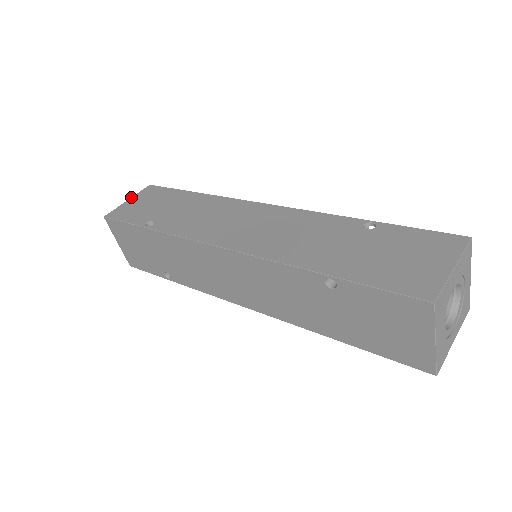
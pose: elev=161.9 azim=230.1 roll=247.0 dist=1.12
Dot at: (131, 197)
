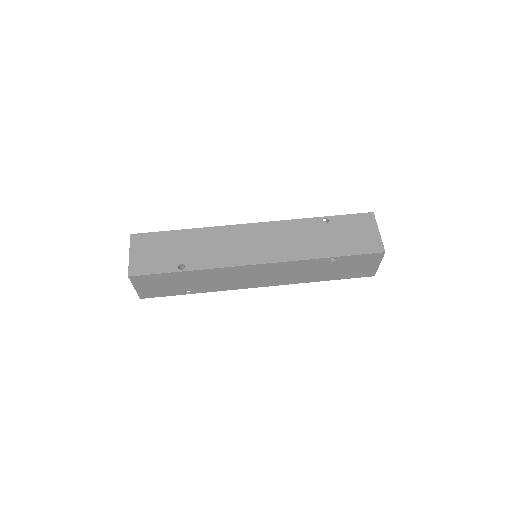
Dot at: (129, 251)
